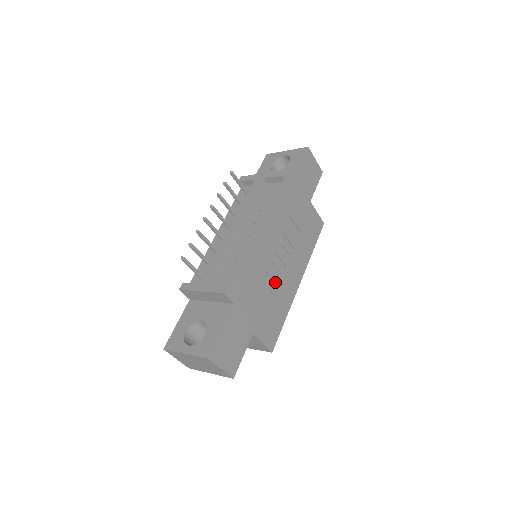
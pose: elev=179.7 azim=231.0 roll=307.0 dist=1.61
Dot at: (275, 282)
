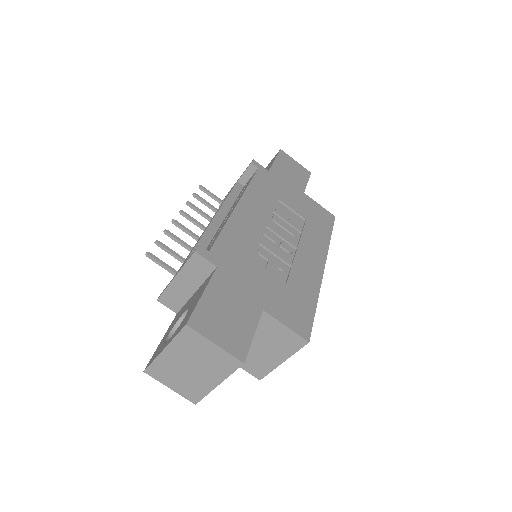
Dot at: (281, 258)
